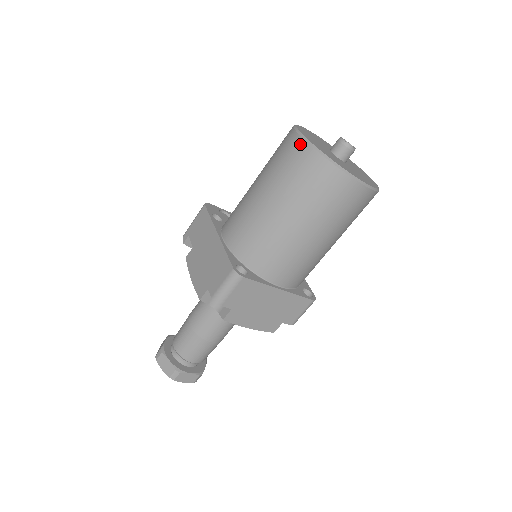
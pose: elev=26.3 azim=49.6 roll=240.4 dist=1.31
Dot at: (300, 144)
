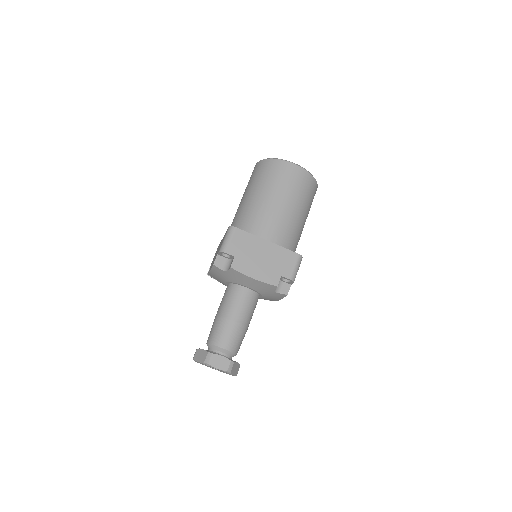
Dot at: (256, 165)
